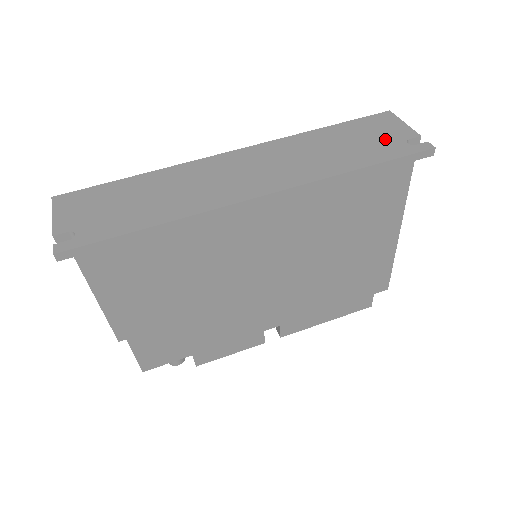
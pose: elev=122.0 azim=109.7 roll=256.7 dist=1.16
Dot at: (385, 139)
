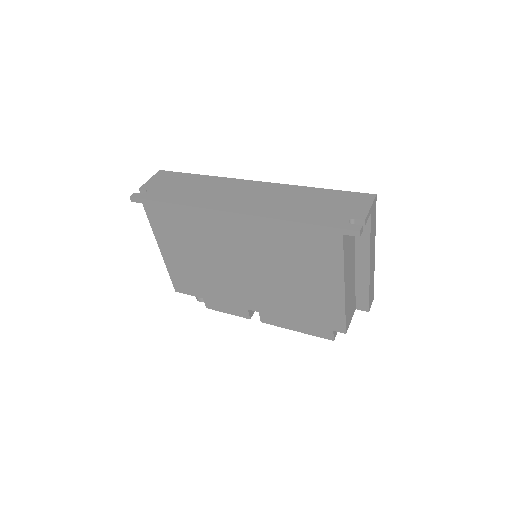
Dot at: (340, 212)
